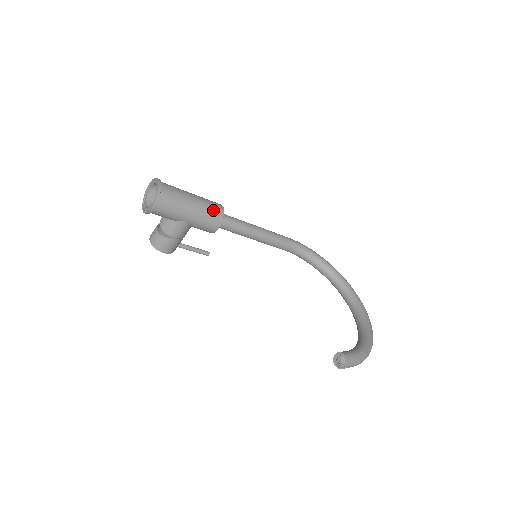
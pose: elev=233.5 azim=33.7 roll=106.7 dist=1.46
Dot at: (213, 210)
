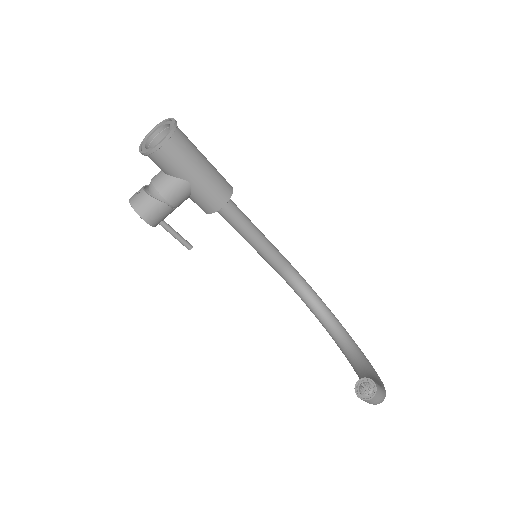
Dot at: (223, 182)
